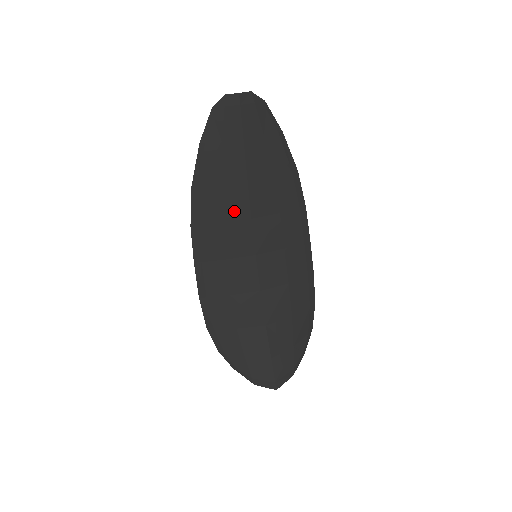
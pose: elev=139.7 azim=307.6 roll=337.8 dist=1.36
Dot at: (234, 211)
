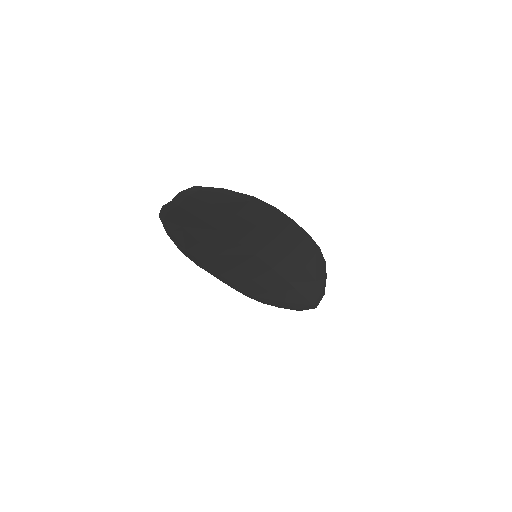
Dot at: (222, 246)
